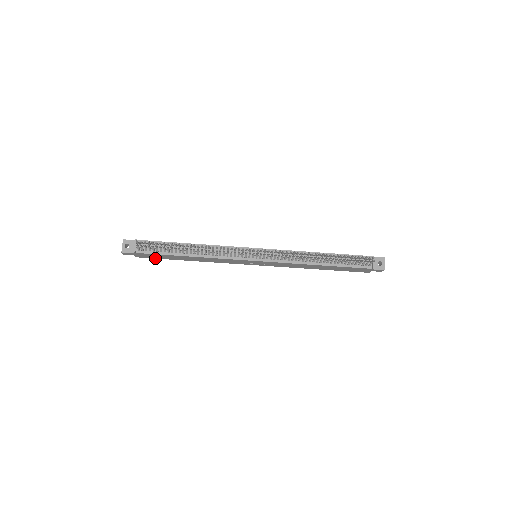
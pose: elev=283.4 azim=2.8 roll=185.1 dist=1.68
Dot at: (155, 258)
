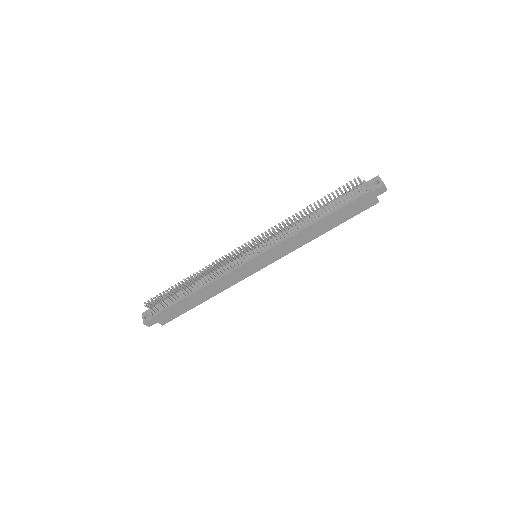
Dot at: (178, 316)
